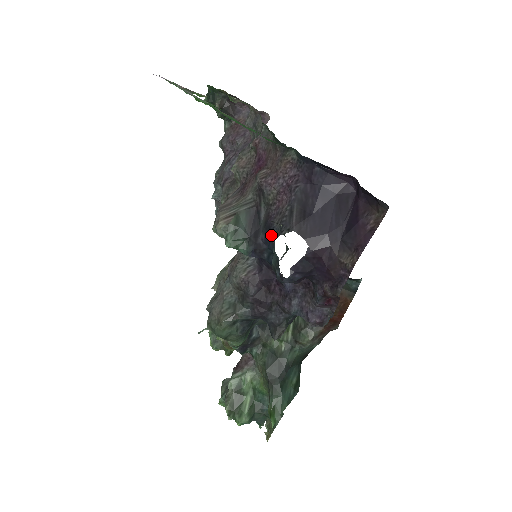
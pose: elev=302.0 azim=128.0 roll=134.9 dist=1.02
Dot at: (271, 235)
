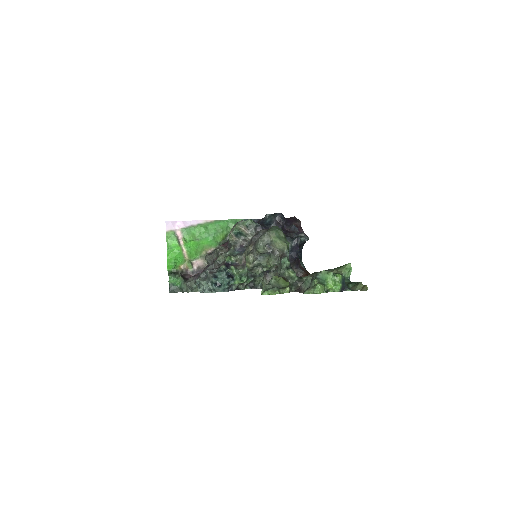
Dot at: (262, 221)
